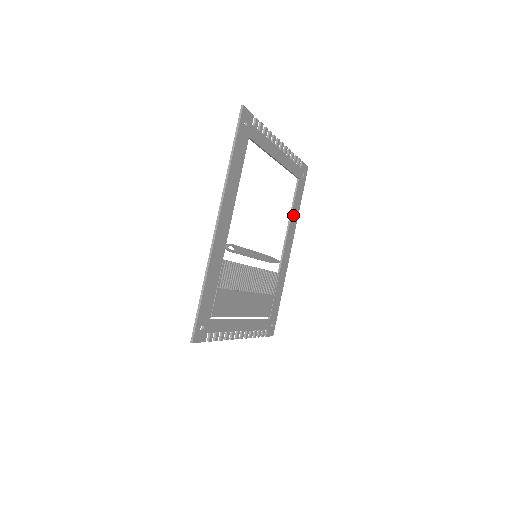
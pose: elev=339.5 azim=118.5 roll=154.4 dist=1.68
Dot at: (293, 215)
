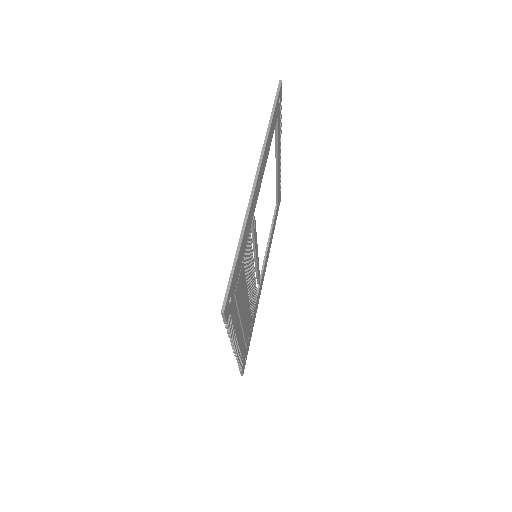
Dot at: (270, 240)
